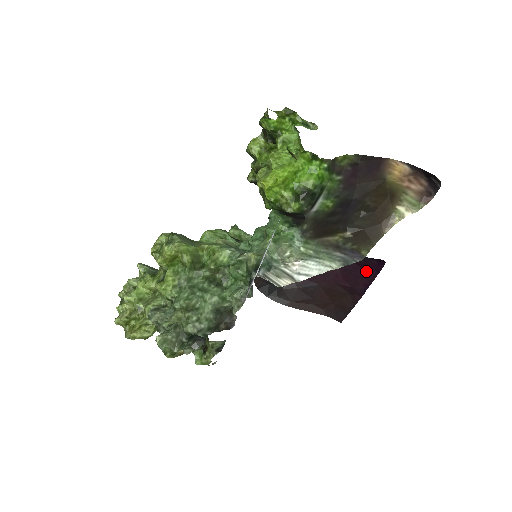
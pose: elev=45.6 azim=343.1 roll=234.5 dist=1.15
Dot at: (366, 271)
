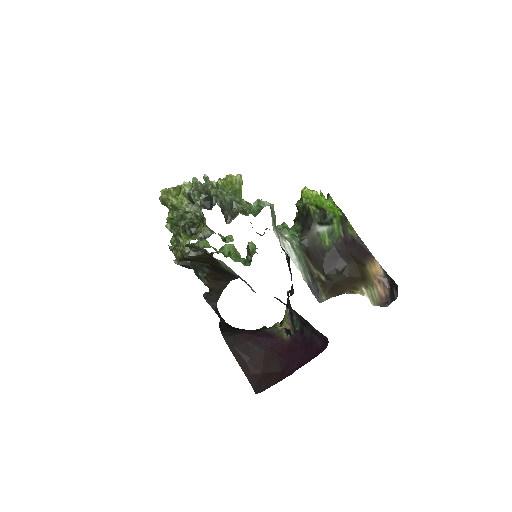
Dot at: (308, 352)
